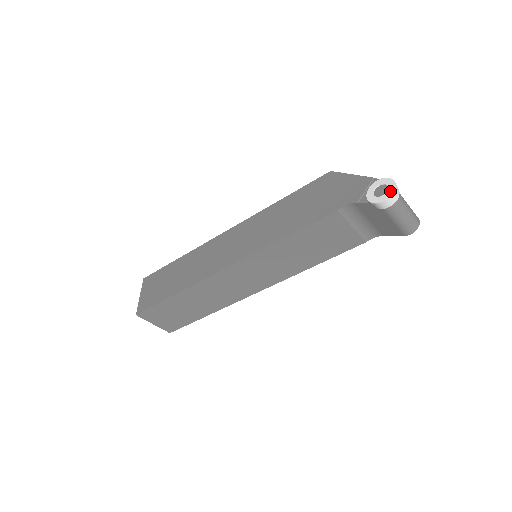
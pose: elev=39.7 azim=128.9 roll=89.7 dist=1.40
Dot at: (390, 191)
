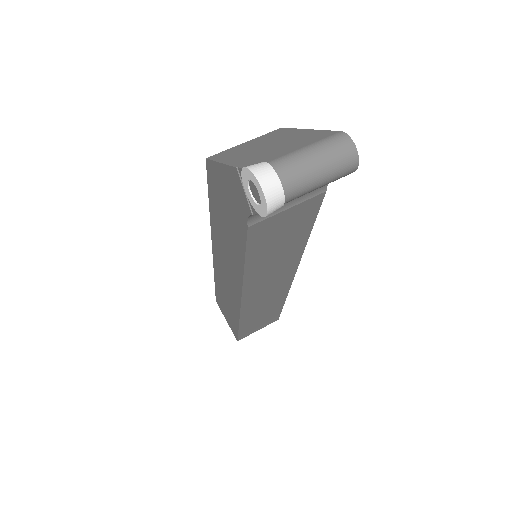
Dot at: (261, 195)
